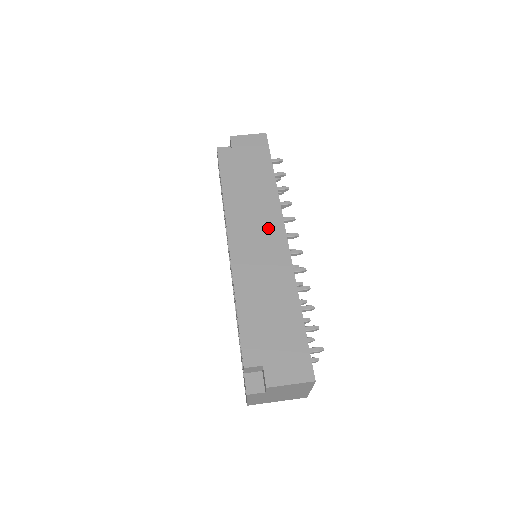
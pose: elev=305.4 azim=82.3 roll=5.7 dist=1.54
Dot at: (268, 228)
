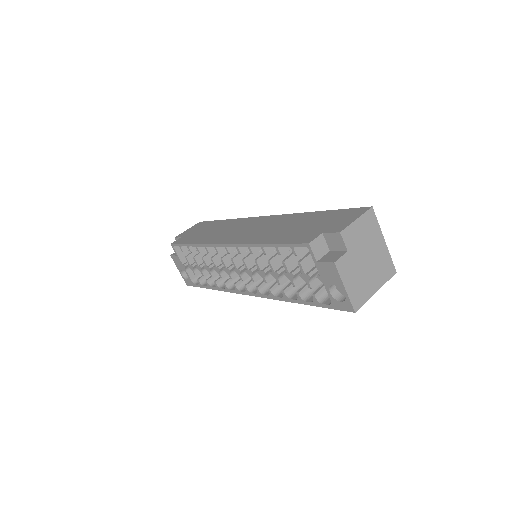
Dot at: (246, 224)
